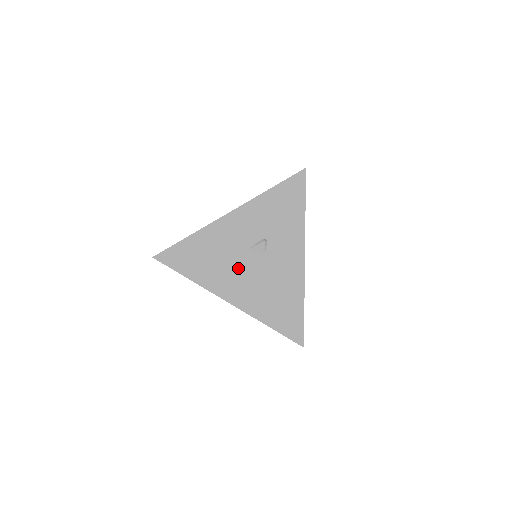
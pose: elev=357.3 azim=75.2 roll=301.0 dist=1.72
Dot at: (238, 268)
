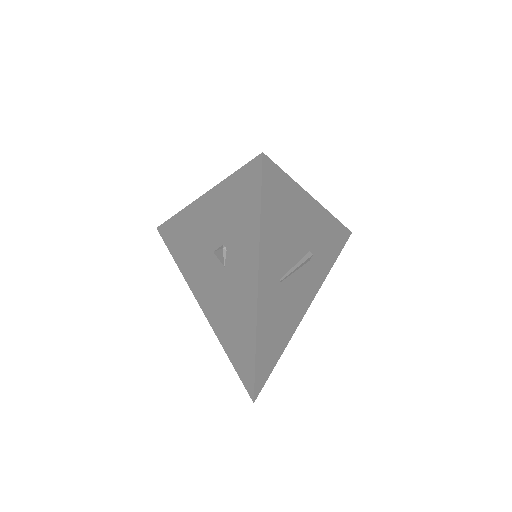
Dot at: (206, 271)
